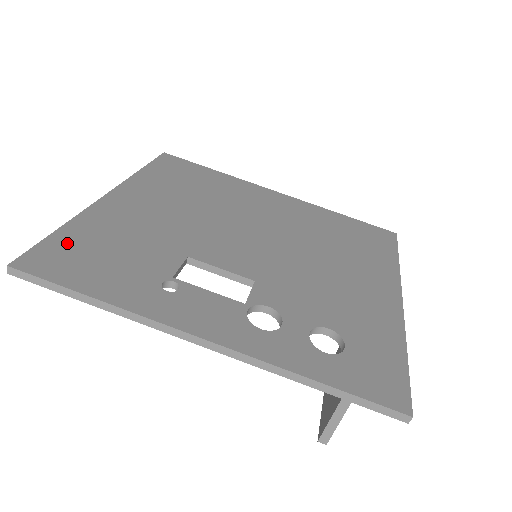
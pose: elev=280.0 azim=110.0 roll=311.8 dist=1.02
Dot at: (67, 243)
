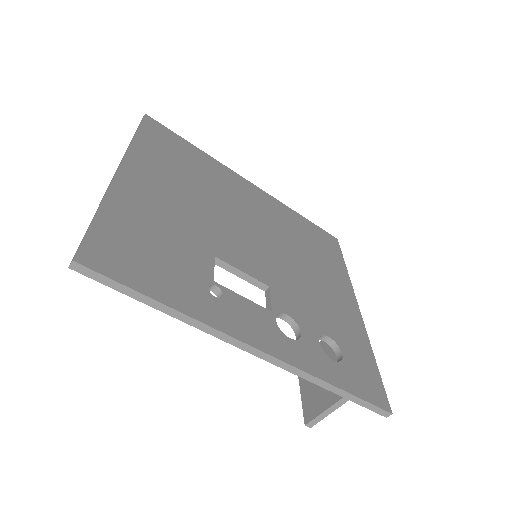
Dot at: (113, 233)
